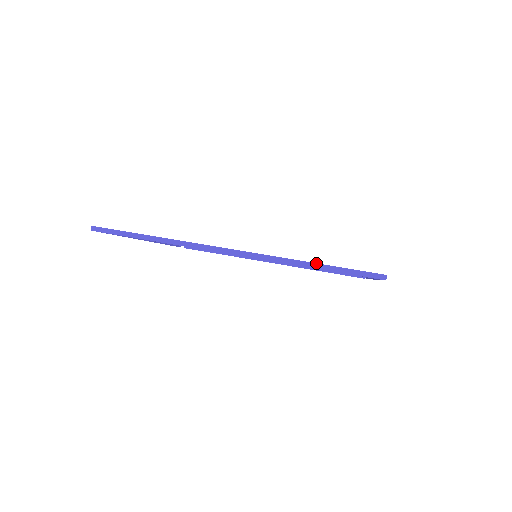
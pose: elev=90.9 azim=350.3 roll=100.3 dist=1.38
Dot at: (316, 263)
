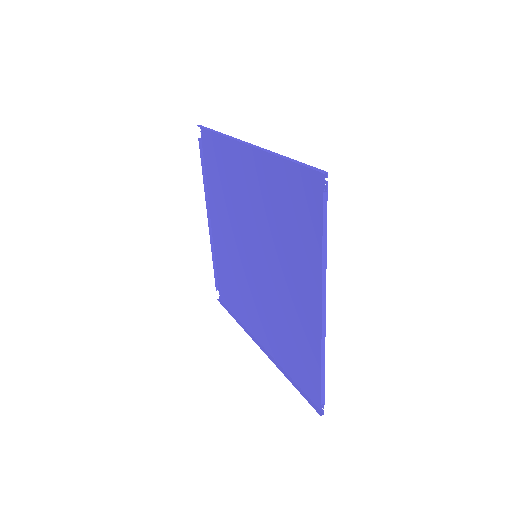
Dot at: (288, 157)
